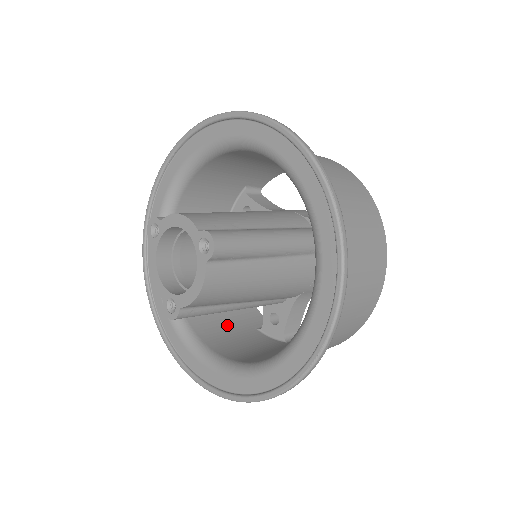
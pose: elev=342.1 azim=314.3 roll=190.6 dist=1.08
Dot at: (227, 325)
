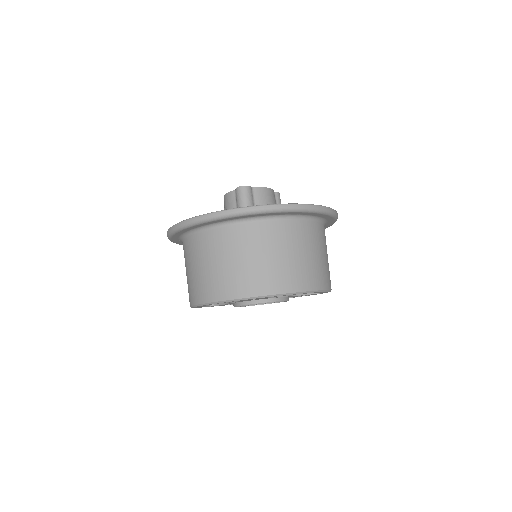
Dot at: occluded
